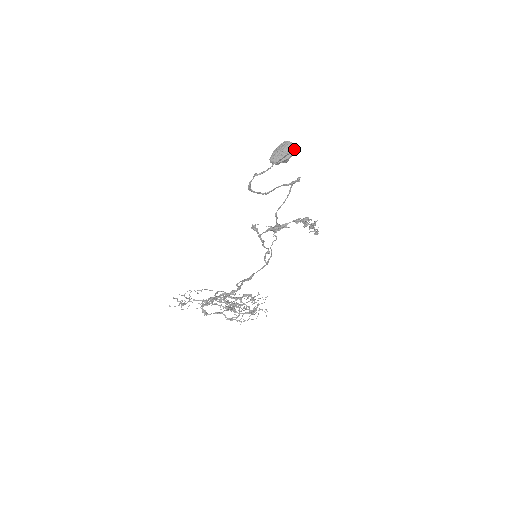
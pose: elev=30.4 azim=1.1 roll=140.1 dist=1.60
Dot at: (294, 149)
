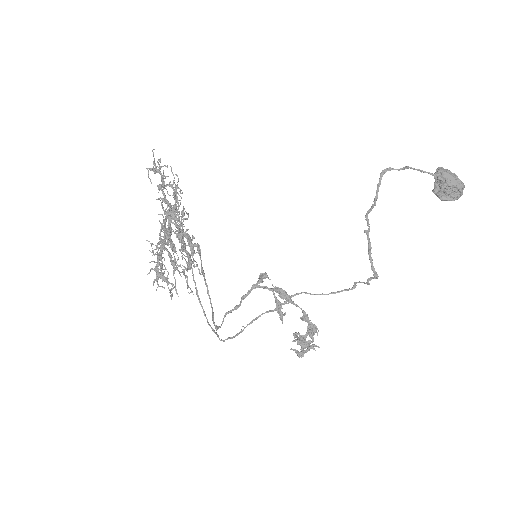
Dot at: (461, 190)
